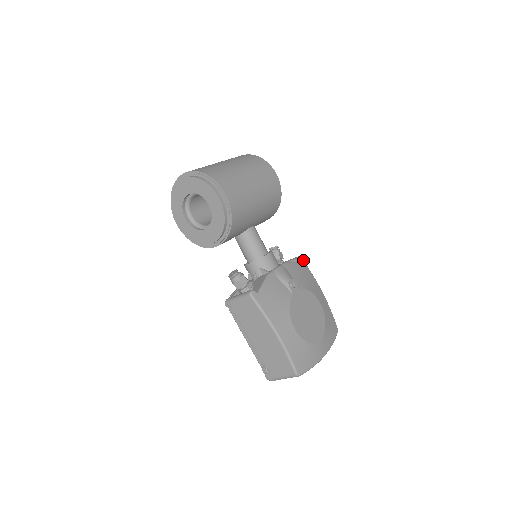
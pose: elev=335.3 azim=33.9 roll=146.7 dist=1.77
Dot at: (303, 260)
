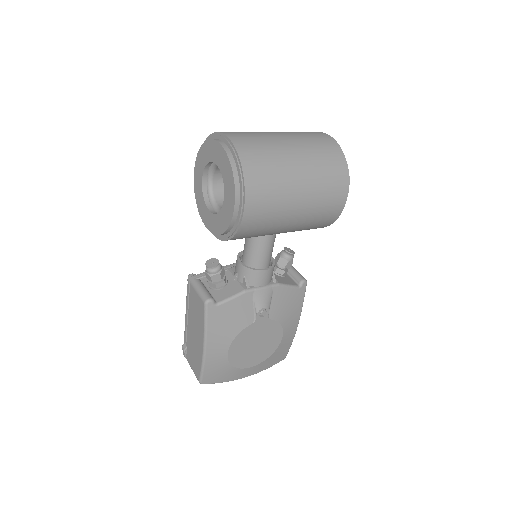
Dot at: occluded
